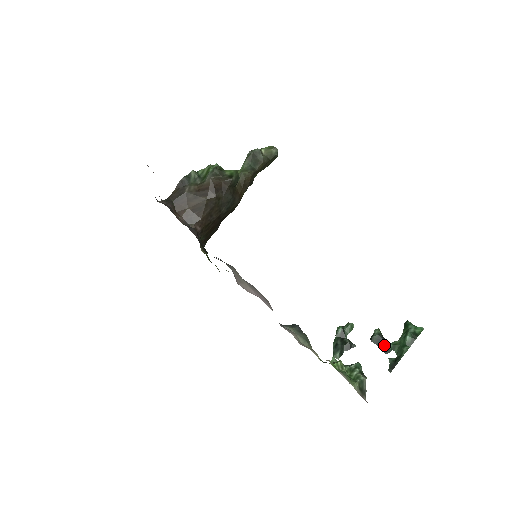
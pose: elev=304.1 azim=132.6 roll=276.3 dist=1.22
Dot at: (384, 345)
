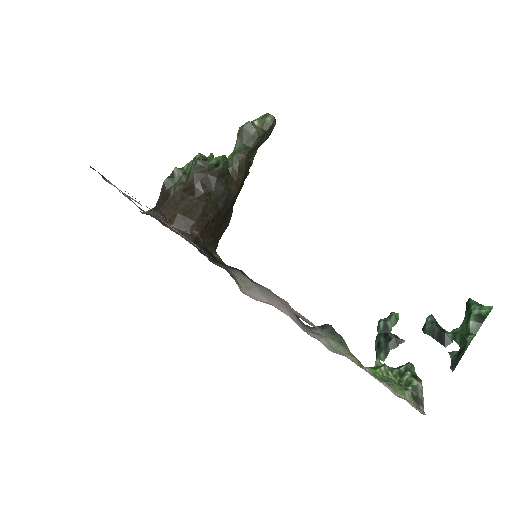
Dot at: (441, 336)
